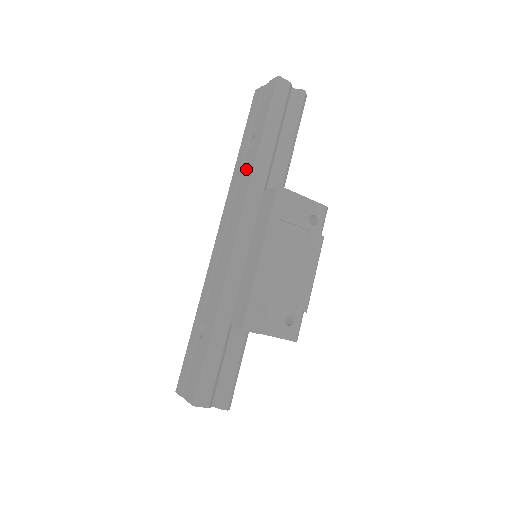
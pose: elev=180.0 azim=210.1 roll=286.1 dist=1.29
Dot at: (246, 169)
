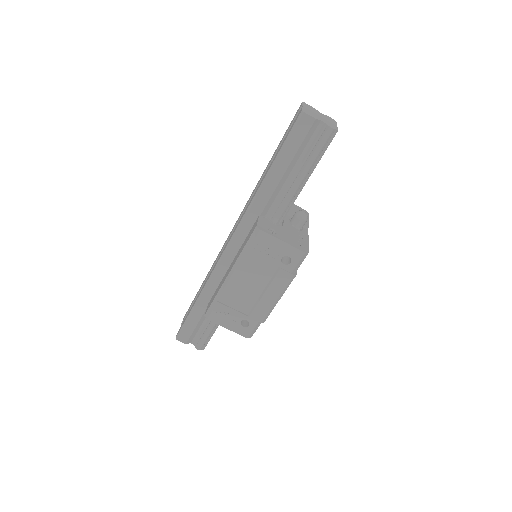
Dot at: occluded
